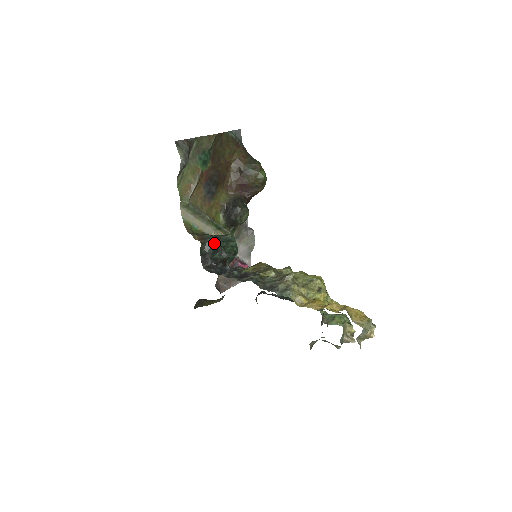
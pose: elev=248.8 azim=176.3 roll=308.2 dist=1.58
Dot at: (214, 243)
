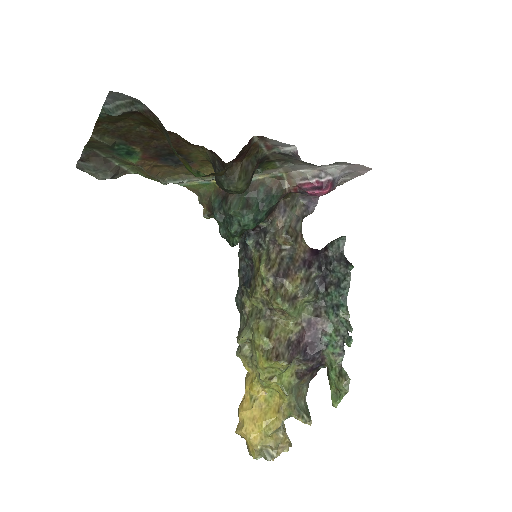
Dot at: (217, 221)
